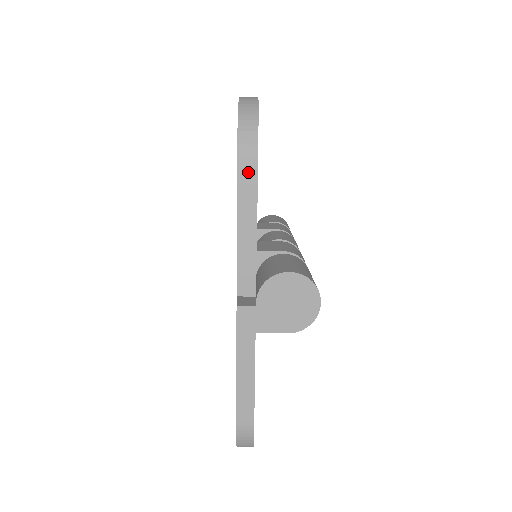
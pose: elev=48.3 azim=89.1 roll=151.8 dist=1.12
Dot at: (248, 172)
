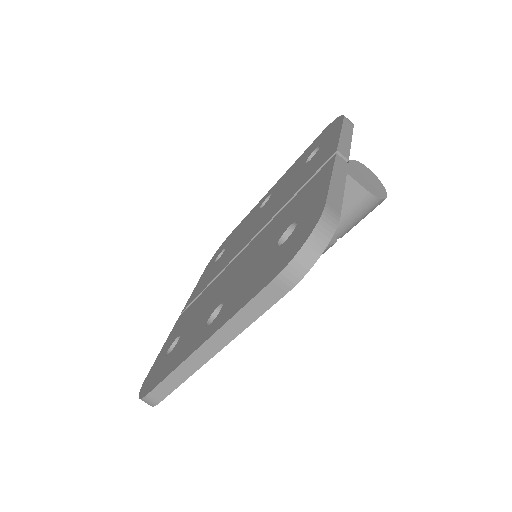
Dot at: (349, 124)
